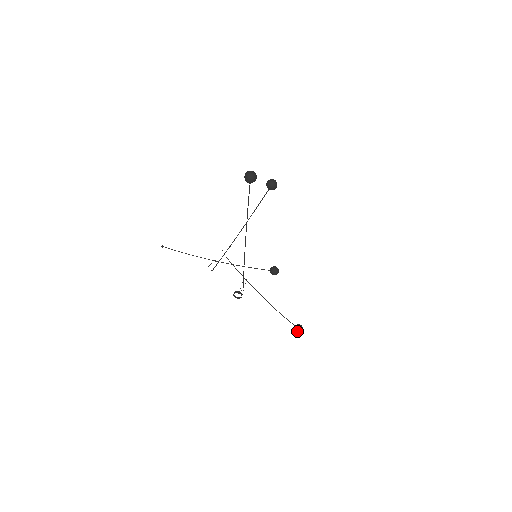
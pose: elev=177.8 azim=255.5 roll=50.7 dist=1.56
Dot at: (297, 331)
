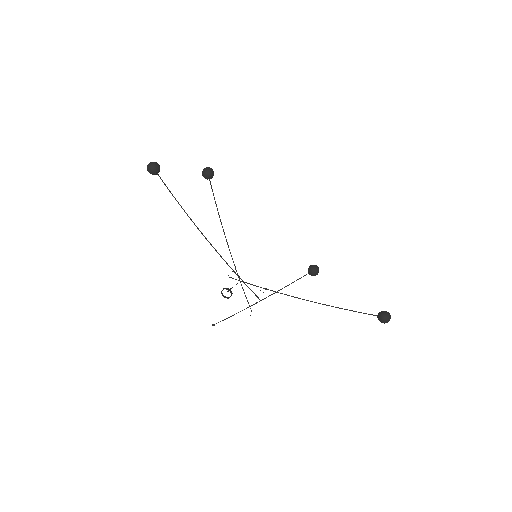
Dot at: (381, 320)
